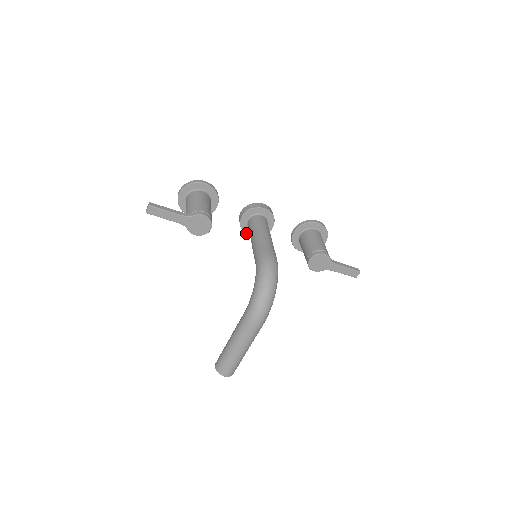
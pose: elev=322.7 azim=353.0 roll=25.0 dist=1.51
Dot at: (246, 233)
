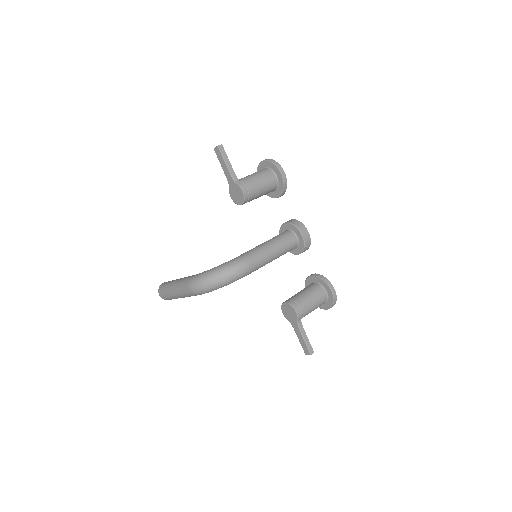
Dot at: occluded
